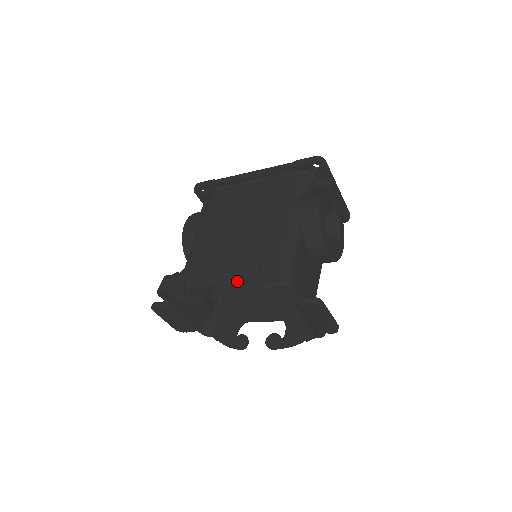
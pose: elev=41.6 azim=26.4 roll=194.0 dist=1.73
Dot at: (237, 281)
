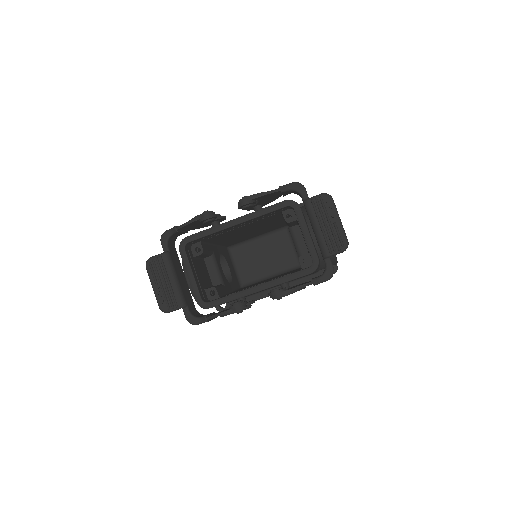
Dot at: (248, 214)
